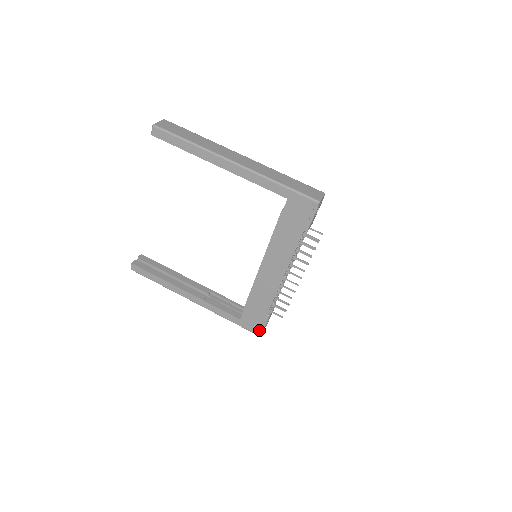
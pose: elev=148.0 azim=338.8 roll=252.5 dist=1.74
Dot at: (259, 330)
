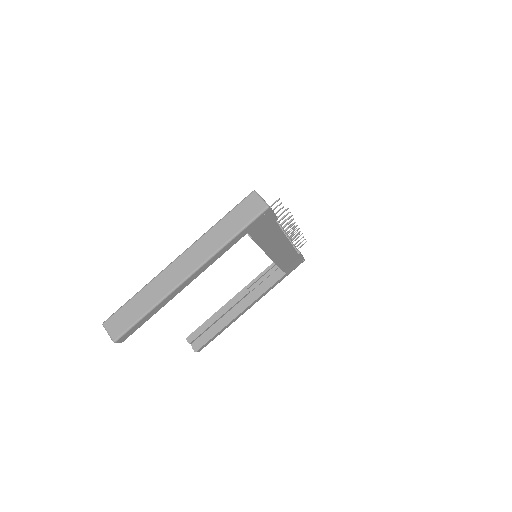
Dot at: (302, 261)
